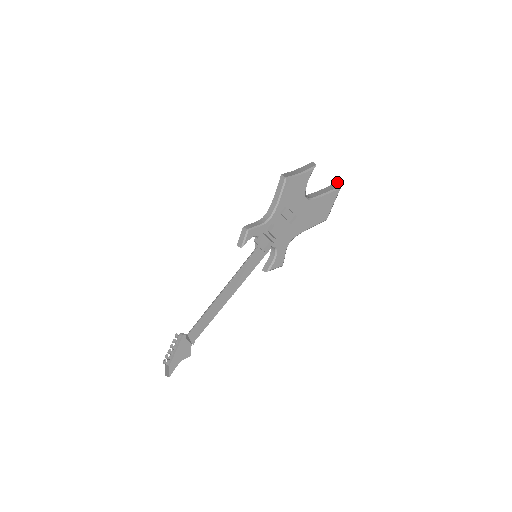
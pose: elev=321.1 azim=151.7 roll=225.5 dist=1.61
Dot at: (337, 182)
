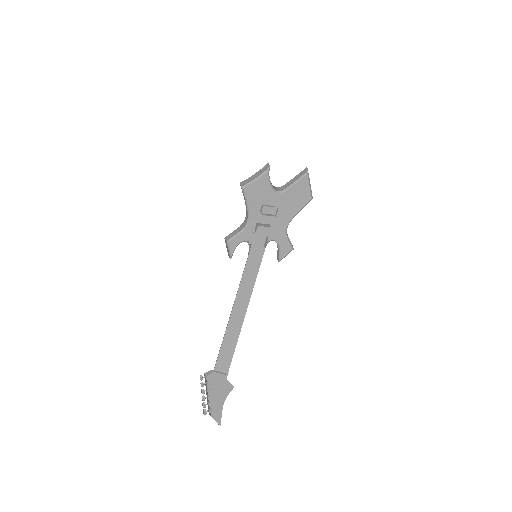
Dot at: (306, 167)
